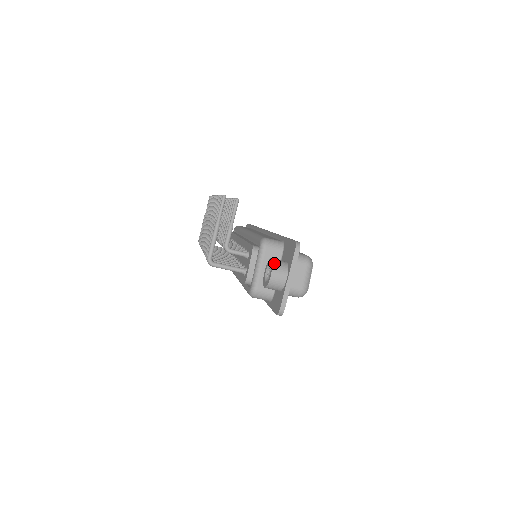
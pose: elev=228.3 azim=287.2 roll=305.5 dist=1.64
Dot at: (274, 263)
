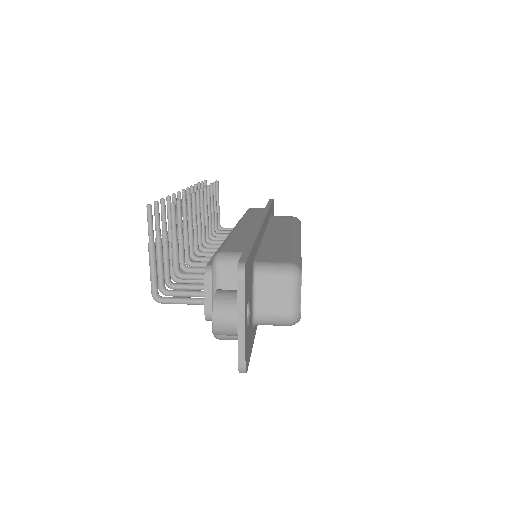
Dot at: (216, 300)
